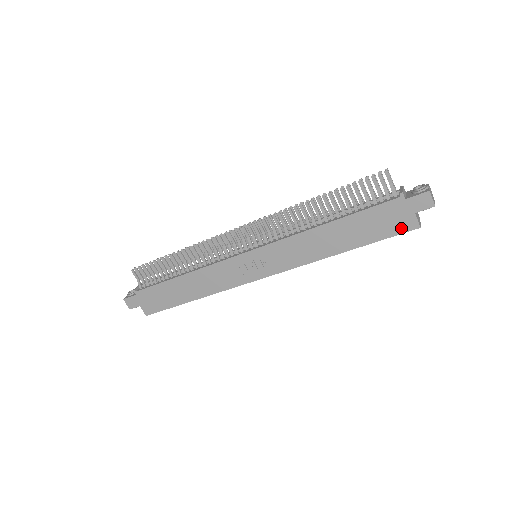
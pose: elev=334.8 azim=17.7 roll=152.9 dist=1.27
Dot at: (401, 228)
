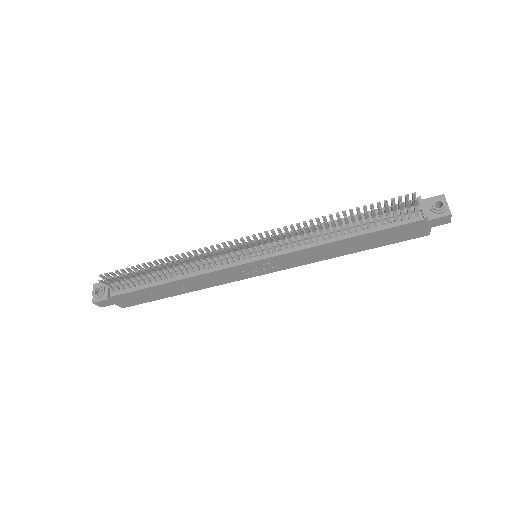
Dot at: (413, 236)
